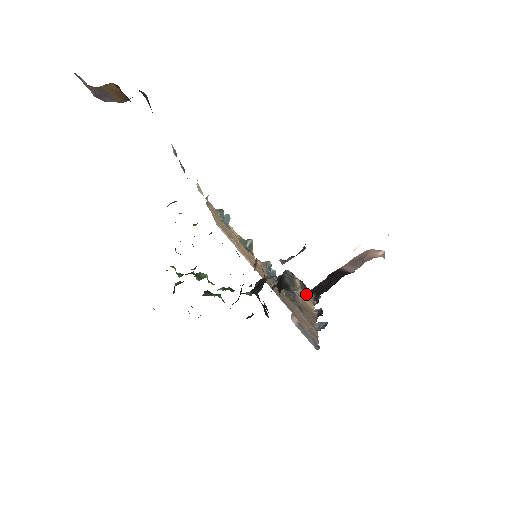
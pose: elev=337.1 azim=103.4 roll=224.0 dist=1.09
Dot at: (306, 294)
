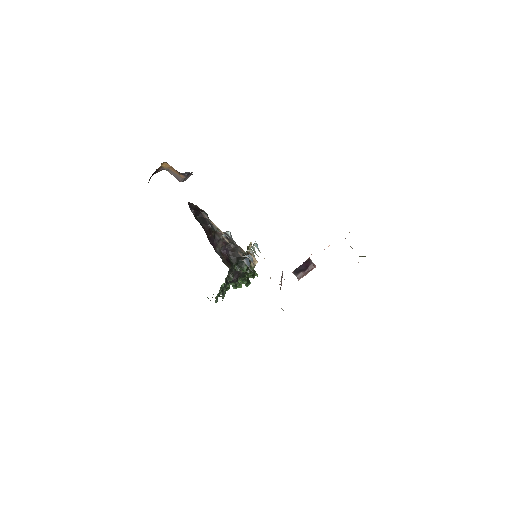
Dot at: (204, 216)
